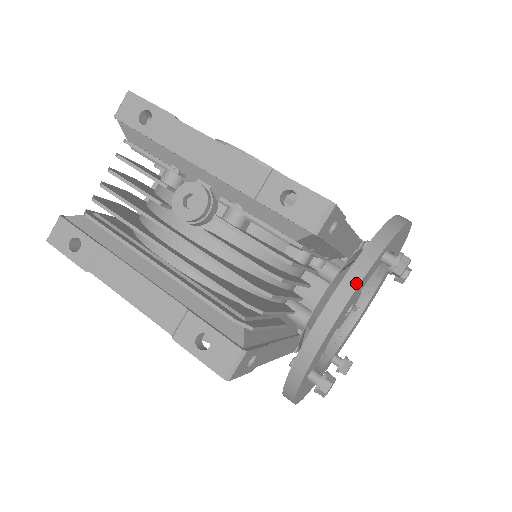
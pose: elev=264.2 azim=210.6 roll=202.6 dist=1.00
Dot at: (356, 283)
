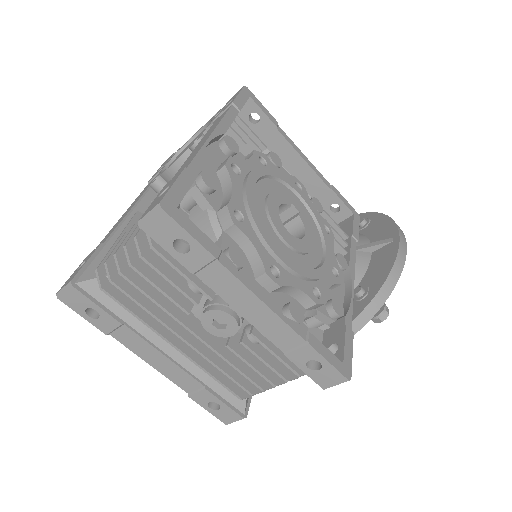
Dot at: occluded
